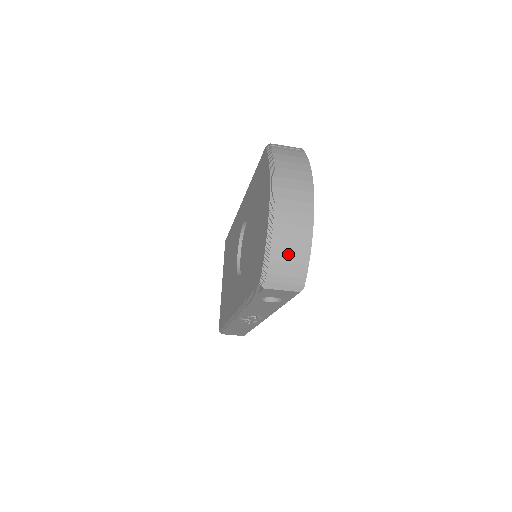
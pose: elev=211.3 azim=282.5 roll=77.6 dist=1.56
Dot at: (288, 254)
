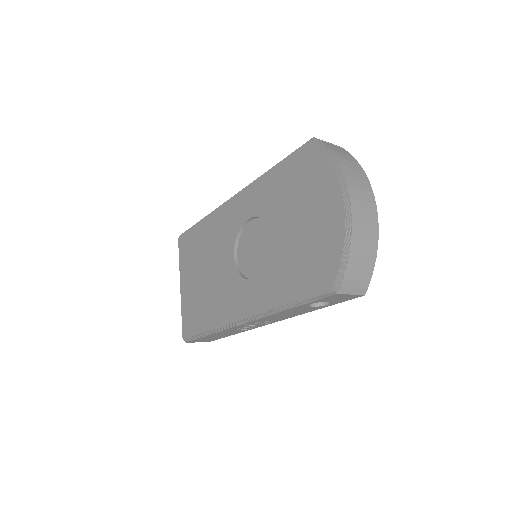
Dot at: (362, 257)
